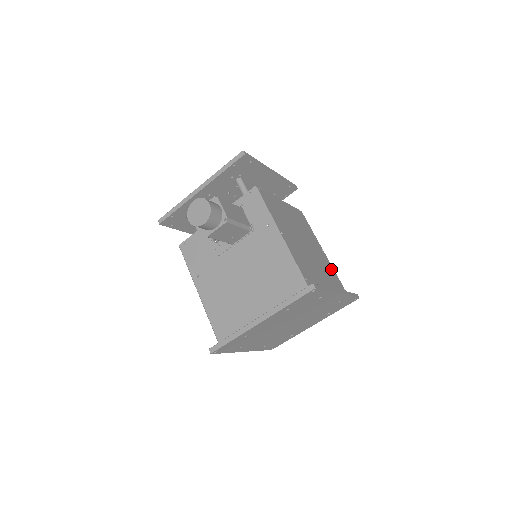
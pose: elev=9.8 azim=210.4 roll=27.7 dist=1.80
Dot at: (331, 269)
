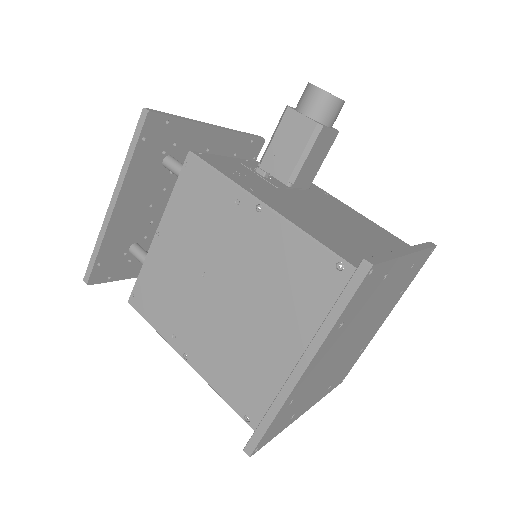
Dot at: occluded
